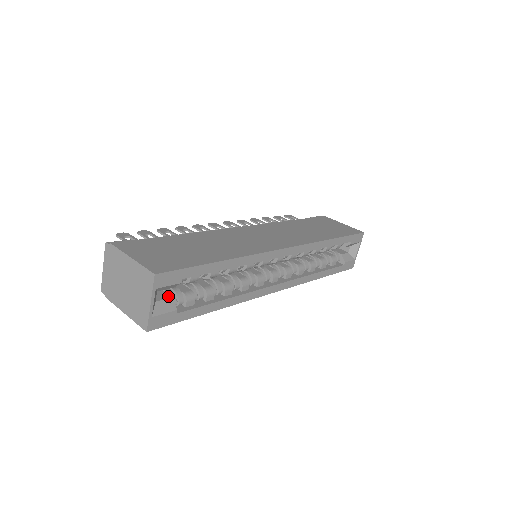
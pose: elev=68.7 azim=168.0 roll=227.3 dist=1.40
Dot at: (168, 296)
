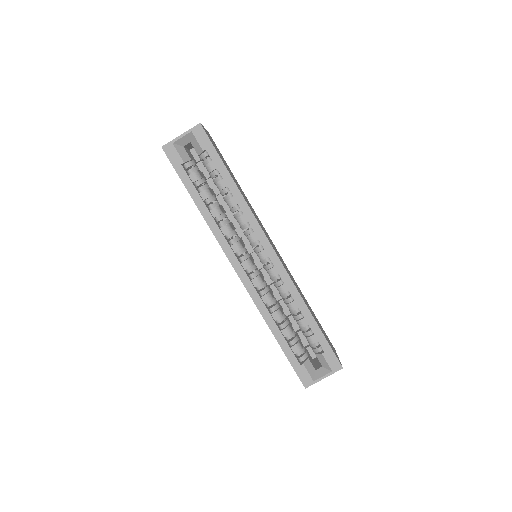
Dot at: (191, 158)
